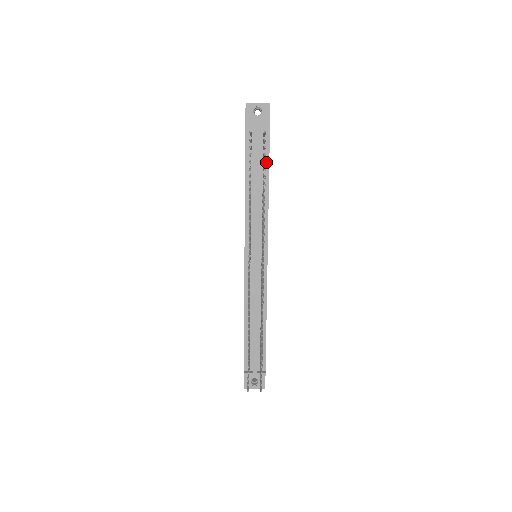
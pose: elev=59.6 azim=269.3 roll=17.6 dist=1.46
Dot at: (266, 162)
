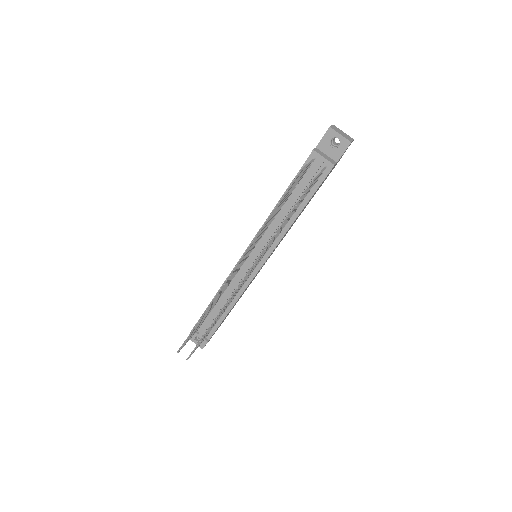
Dot at: (311, 192)
